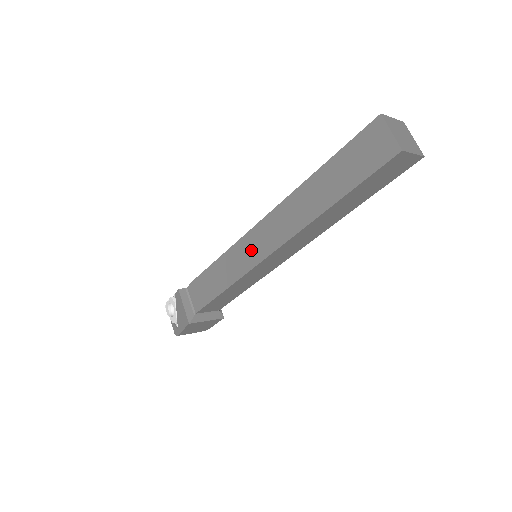
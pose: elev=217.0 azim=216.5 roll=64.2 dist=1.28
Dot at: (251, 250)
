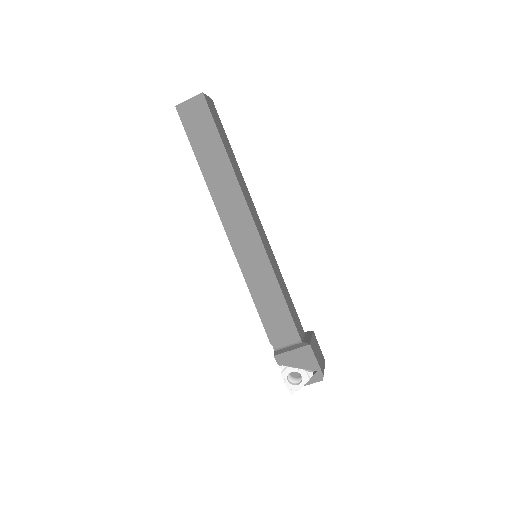
Dot at: (249, 248)
